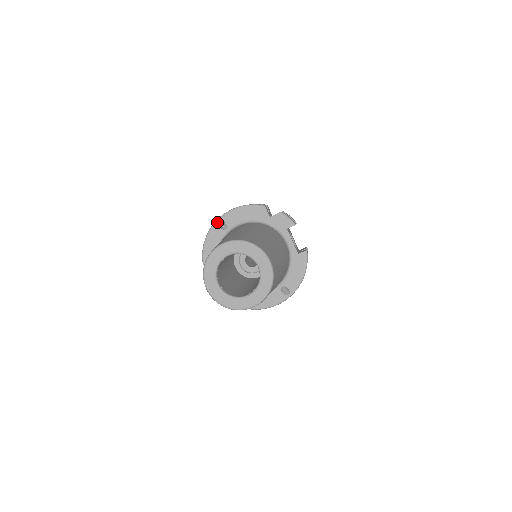
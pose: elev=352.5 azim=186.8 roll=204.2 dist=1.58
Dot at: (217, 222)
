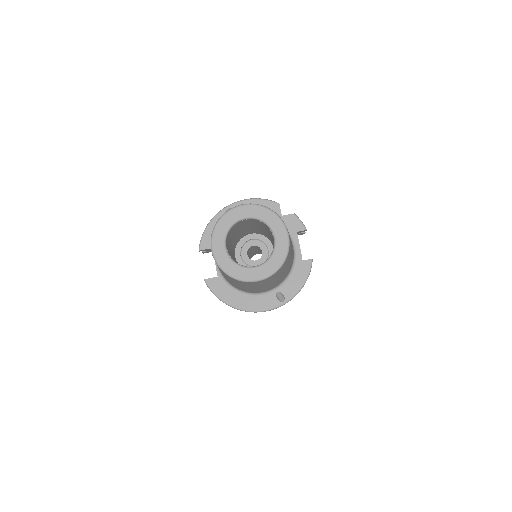
Dot at: (226, 209)
